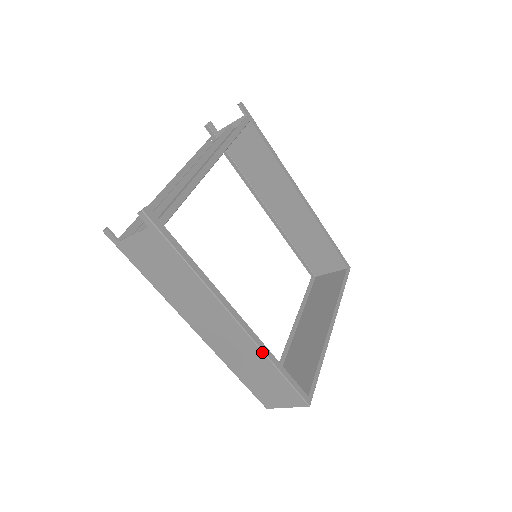
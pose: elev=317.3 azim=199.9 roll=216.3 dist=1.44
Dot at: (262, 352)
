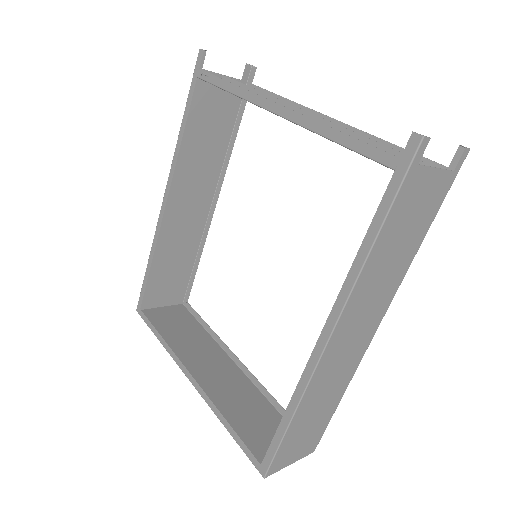
Dot at: occluded
